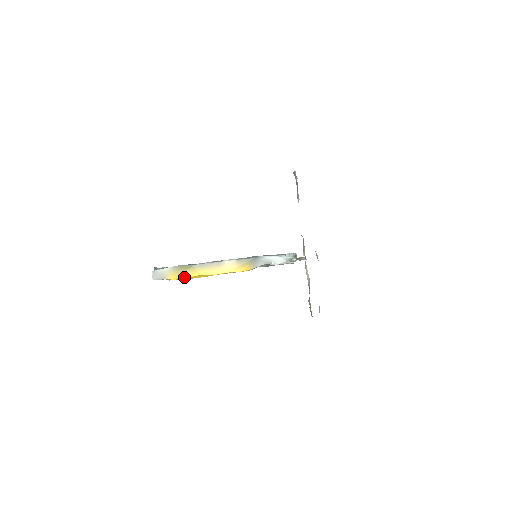
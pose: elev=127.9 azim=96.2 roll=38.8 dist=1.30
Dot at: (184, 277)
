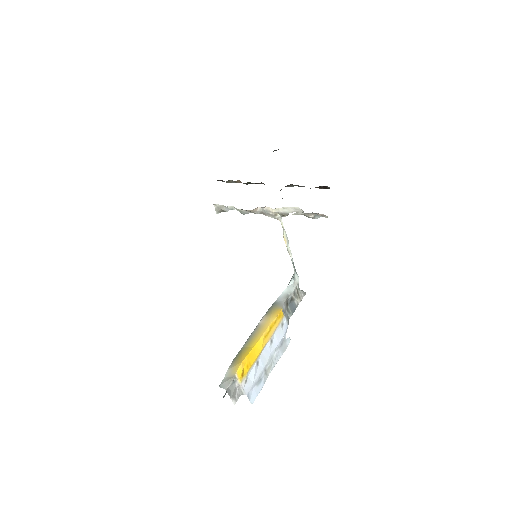
Dot at: (245, 358)
